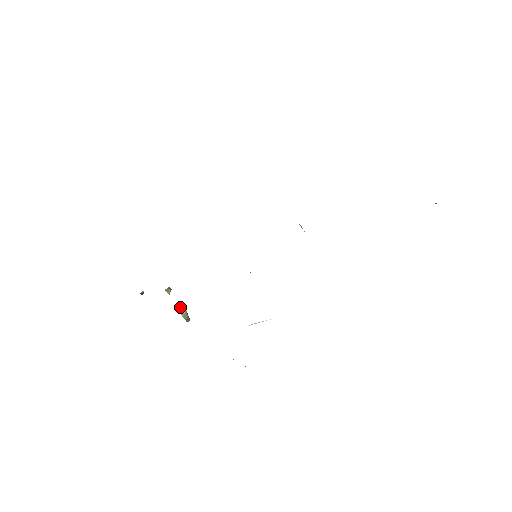
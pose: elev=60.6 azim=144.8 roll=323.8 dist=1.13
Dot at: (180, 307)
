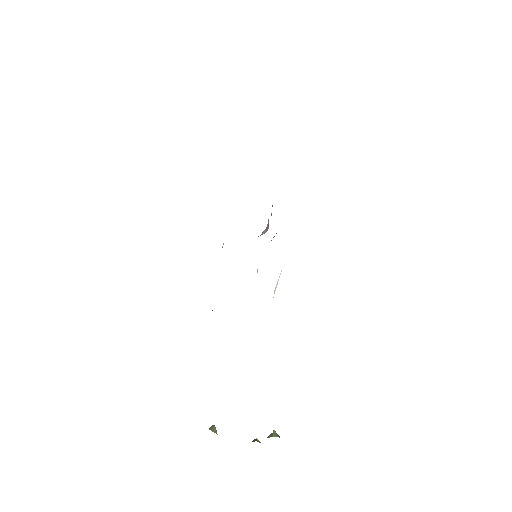
Dot at: (267, 437)
